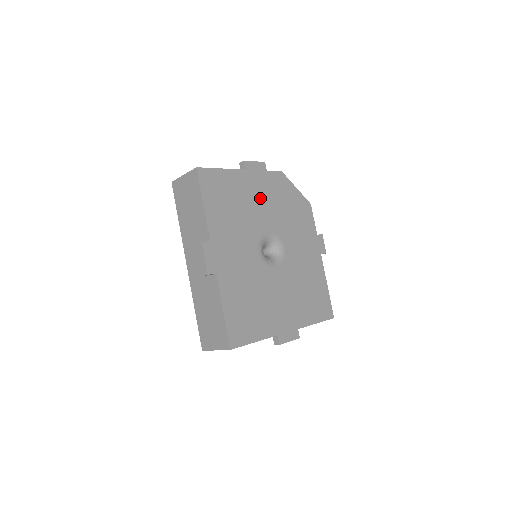
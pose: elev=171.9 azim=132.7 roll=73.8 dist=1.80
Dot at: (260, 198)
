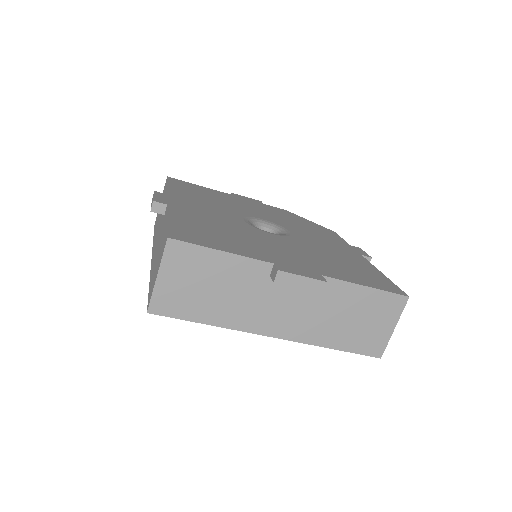
Dot at: (251, 207)
